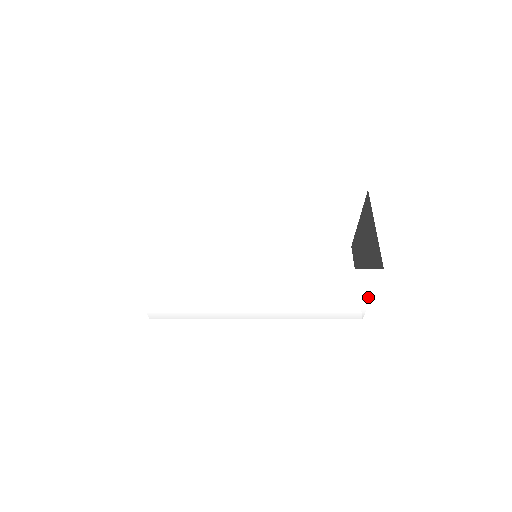
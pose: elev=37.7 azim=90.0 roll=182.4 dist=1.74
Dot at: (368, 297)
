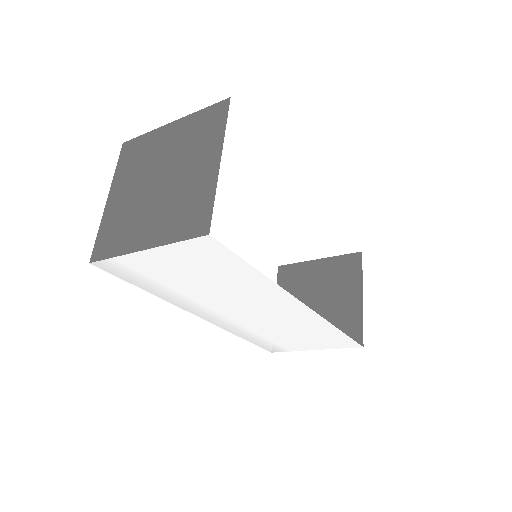
Dot at: (311, 349)
